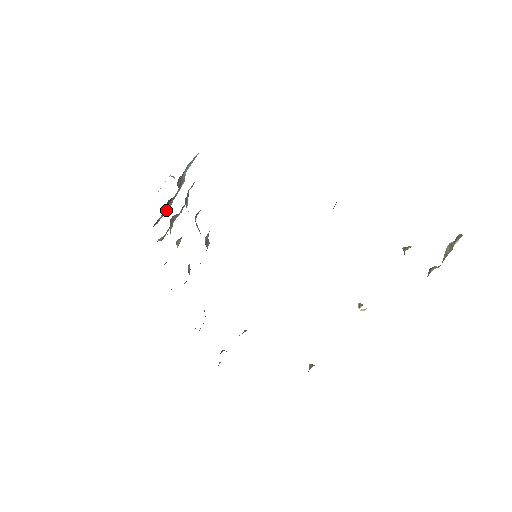
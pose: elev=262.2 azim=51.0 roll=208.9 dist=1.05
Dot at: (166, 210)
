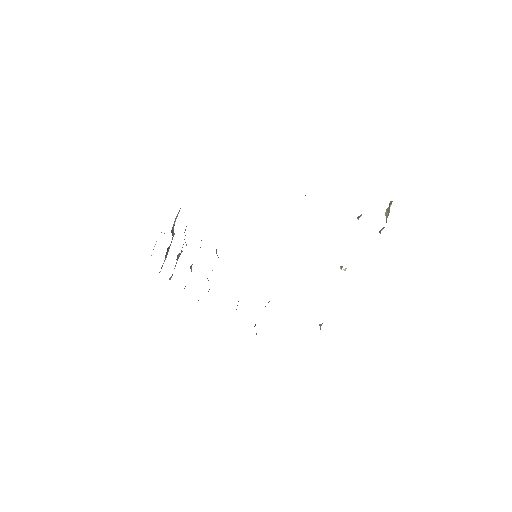
Dot at: occluded
